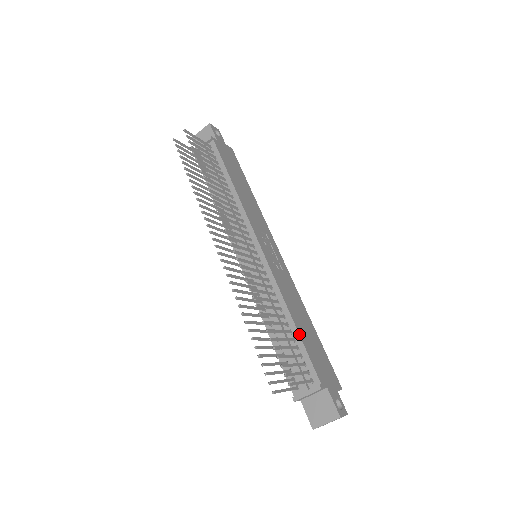
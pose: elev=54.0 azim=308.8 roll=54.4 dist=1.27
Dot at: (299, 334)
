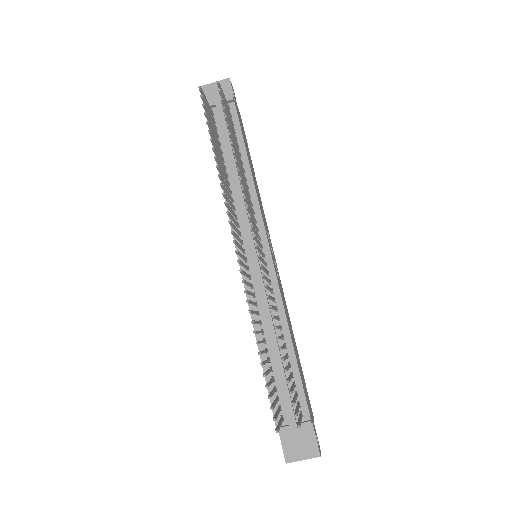
Dot at: occluded
